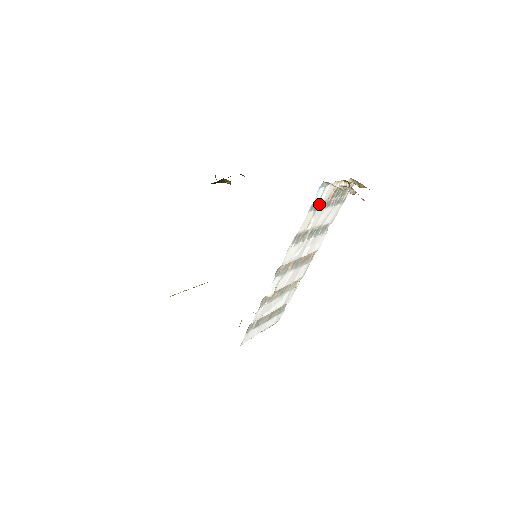
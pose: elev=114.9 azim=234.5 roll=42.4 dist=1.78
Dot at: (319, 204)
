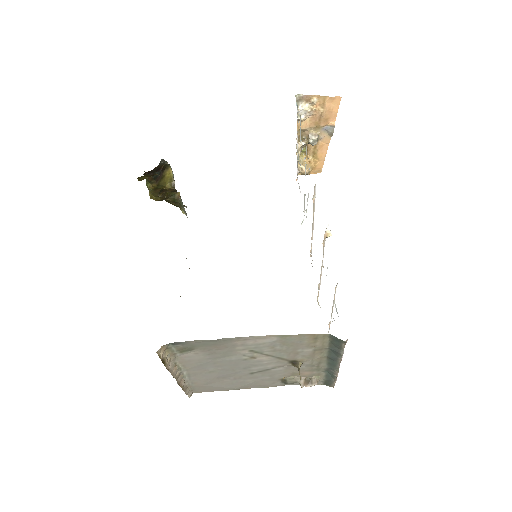
Dot at: (300, 134)
